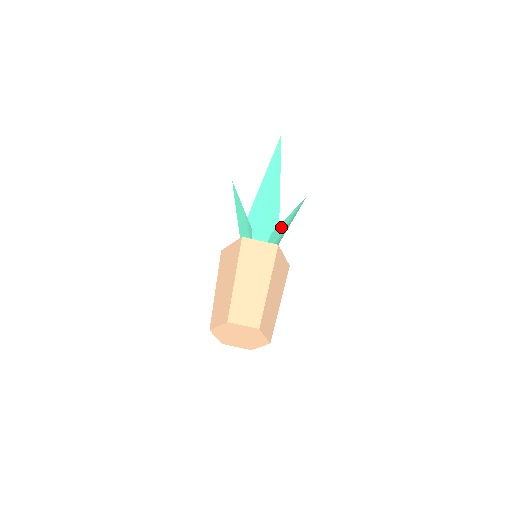
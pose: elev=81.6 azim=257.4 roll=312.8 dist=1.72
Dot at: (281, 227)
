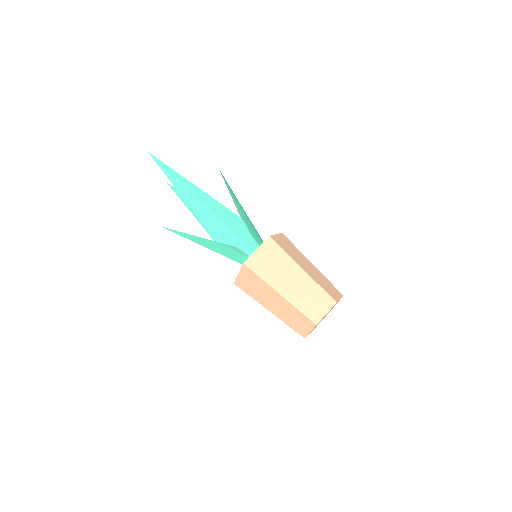
Dot at: (243, 217)
